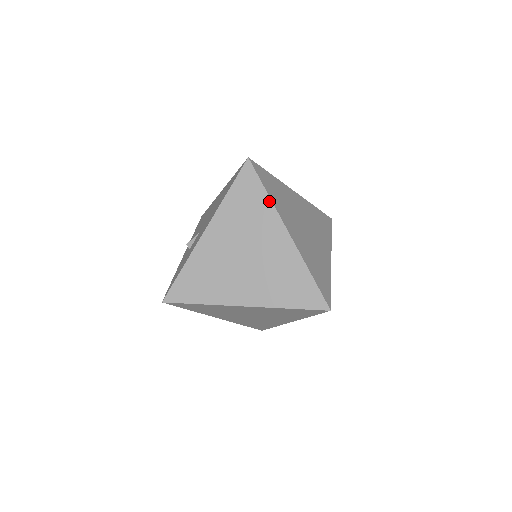
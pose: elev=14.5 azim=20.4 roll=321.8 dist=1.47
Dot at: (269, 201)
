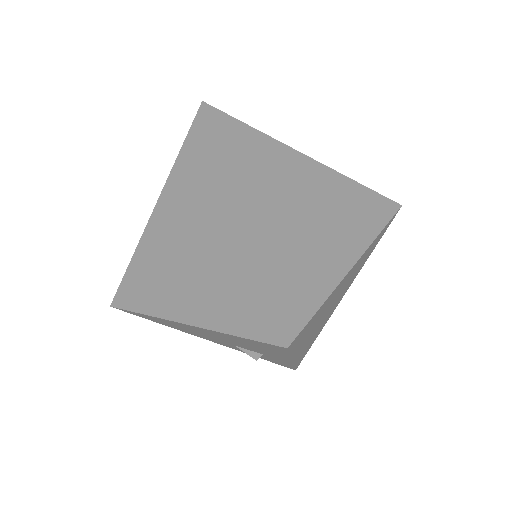
Dot at: (376, 233)
